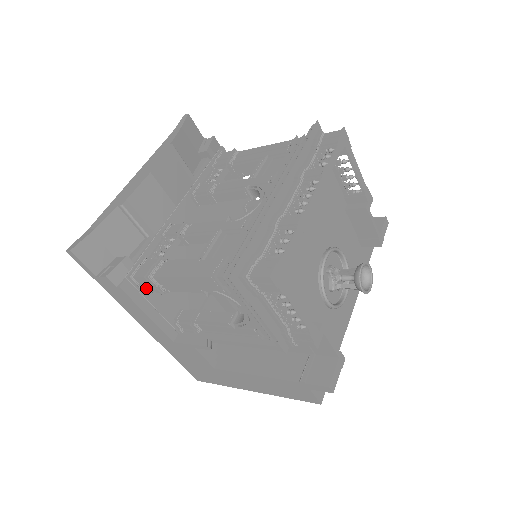
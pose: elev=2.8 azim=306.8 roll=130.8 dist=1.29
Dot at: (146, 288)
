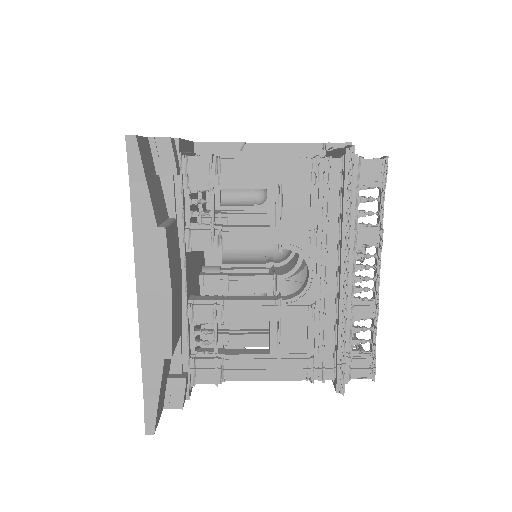
Dot at: occluded
